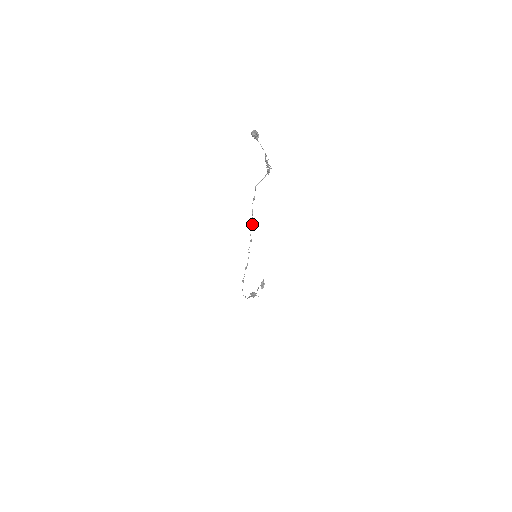
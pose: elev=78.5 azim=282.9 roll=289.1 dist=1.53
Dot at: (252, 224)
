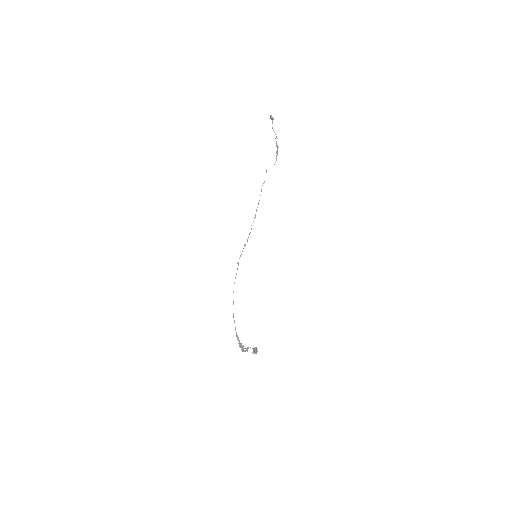
Dot at: (259, 200)
